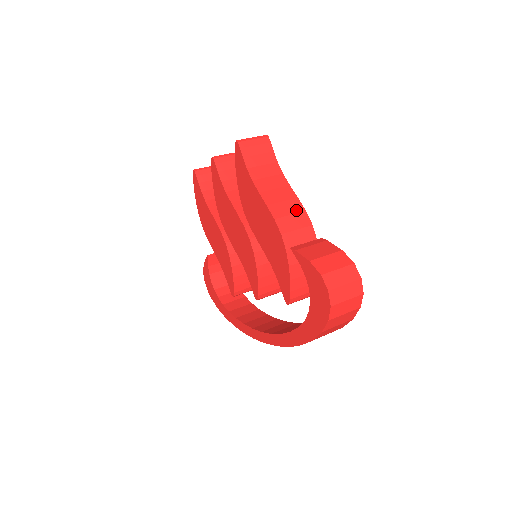
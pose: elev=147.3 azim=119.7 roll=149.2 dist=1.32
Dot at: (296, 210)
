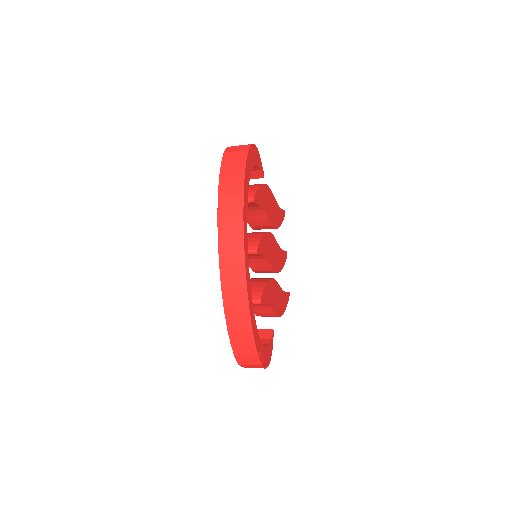
Dot at: occluded
